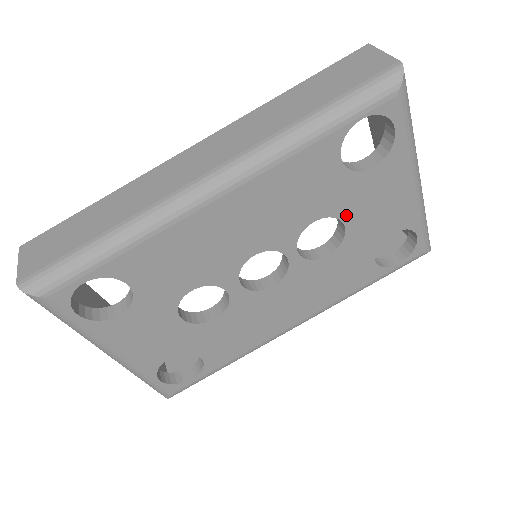
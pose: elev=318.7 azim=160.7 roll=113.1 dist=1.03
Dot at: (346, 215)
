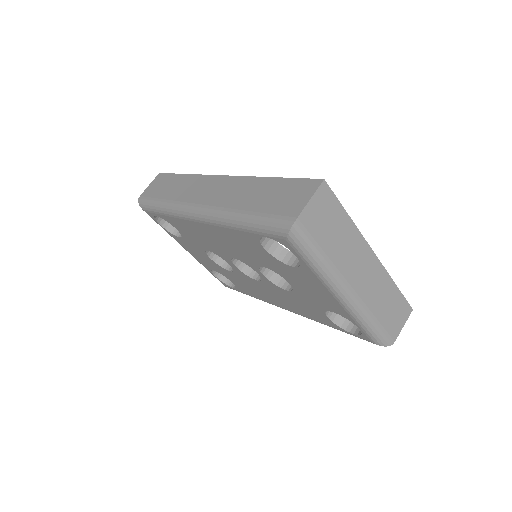
Dot at: (287, 278)
